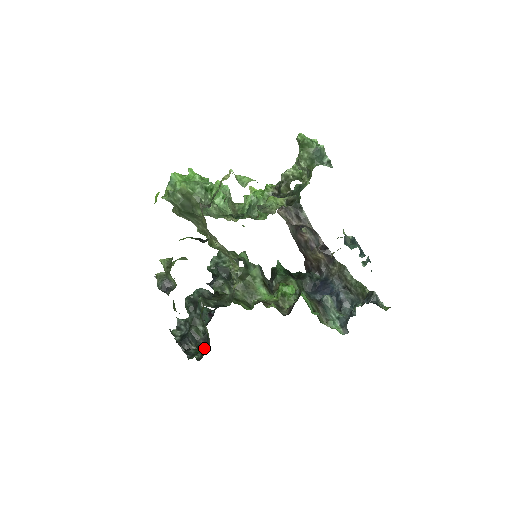
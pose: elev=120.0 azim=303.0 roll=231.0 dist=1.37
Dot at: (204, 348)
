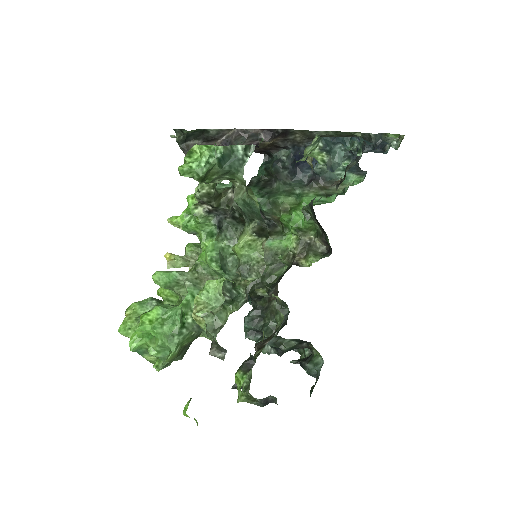
Dot at: (314, 354)
